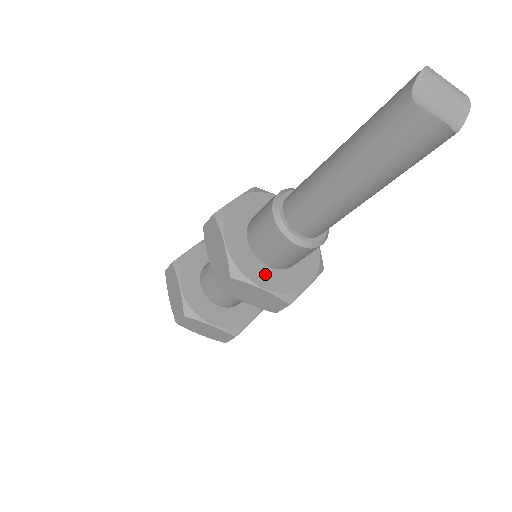
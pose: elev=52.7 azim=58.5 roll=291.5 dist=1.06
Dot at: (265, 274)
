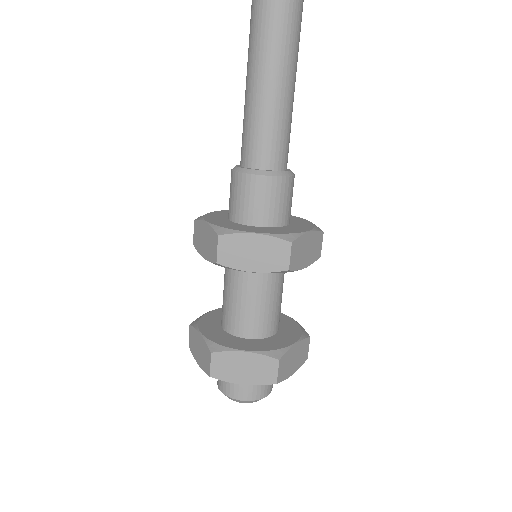
Dot at: (254, 229)
